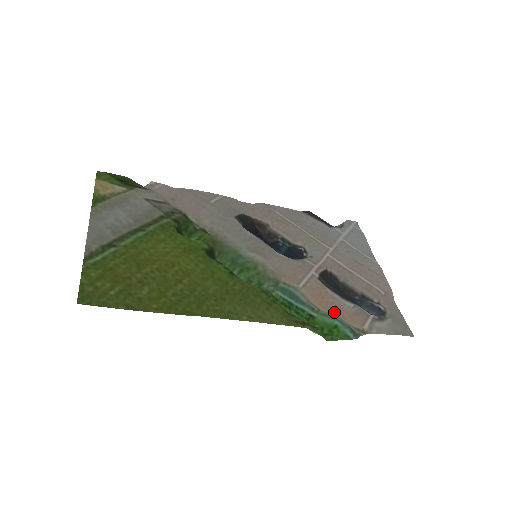
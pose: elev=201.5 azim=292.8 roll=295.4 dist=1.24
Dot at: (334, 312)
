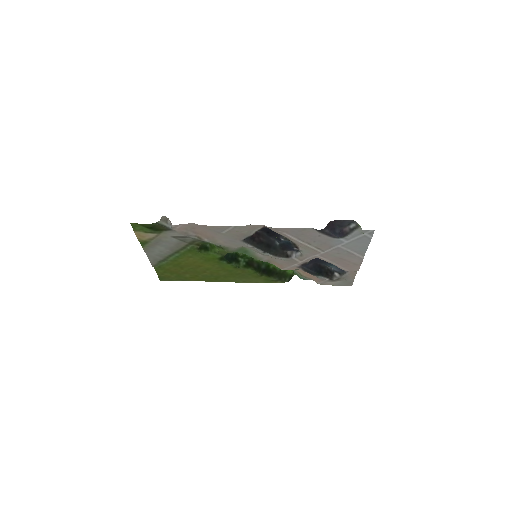
Dot at: (304, 273)
